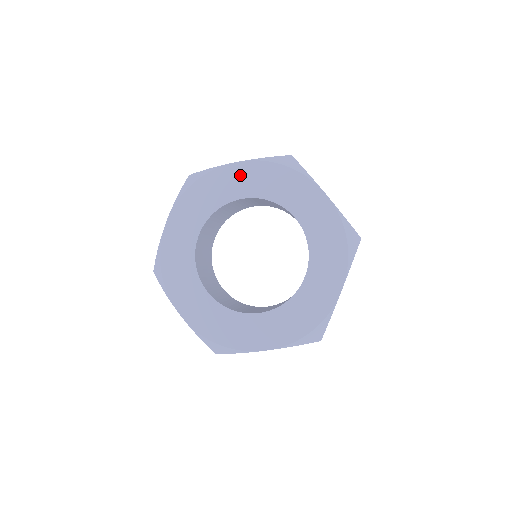
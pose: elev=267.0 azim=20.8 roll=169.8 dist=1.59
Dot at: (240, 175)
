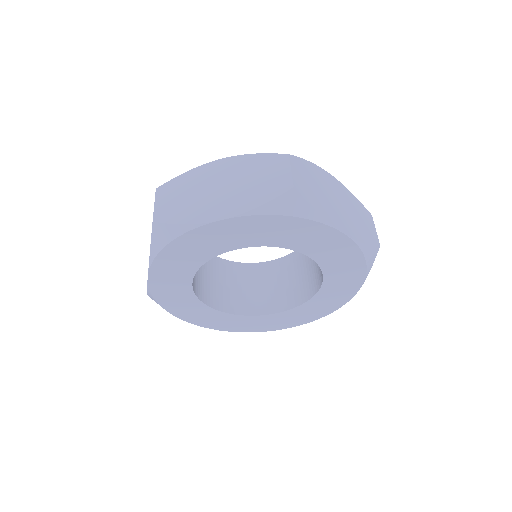
Dot at: (332, 243)
